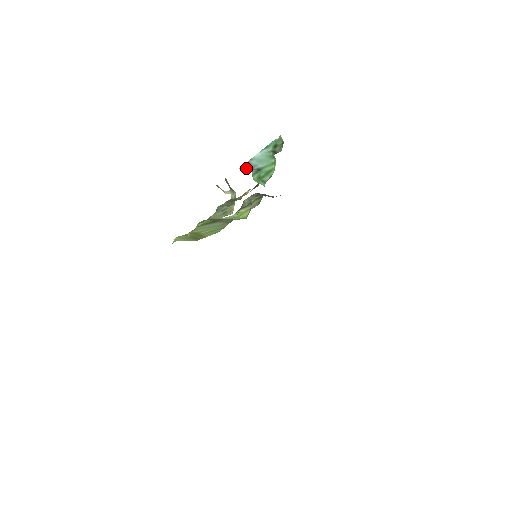
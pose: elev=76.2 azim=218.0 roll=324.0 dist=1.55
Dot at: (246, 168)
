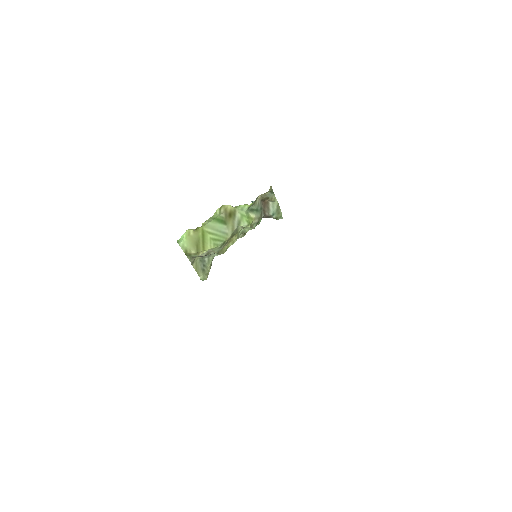
Dot at: occluded
